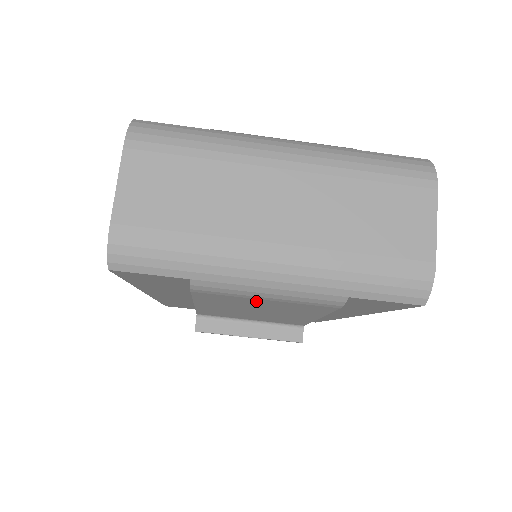
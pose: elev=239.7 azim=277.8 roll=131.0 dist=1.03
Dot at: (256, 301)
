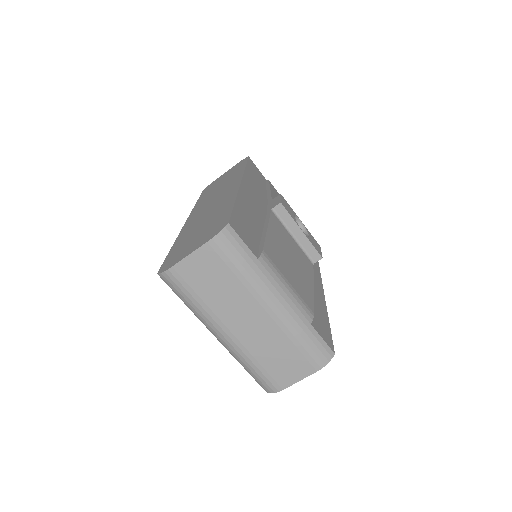
Dot at: occluded
